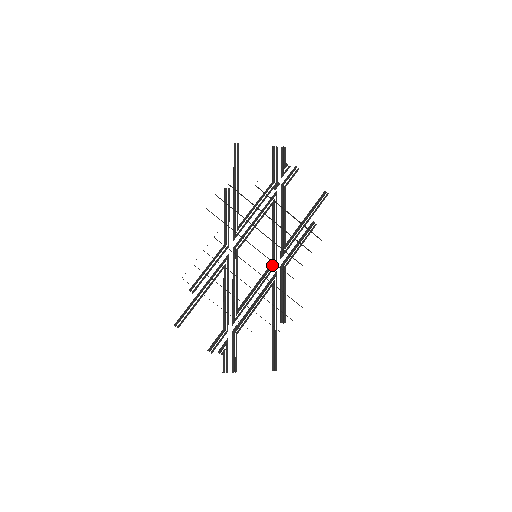
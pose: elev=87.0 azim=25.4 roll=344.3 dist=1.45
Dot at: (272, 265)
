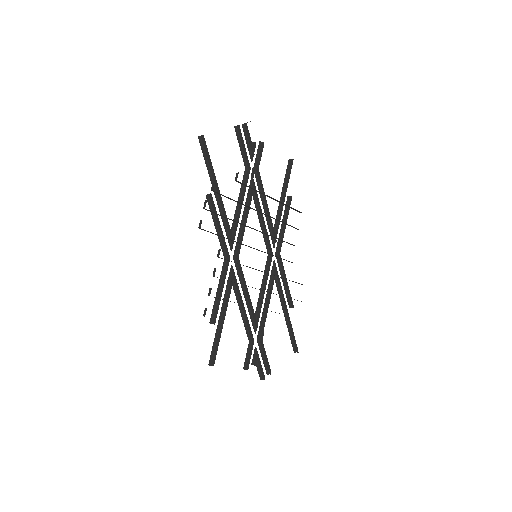
Dot at: (270, 257)
